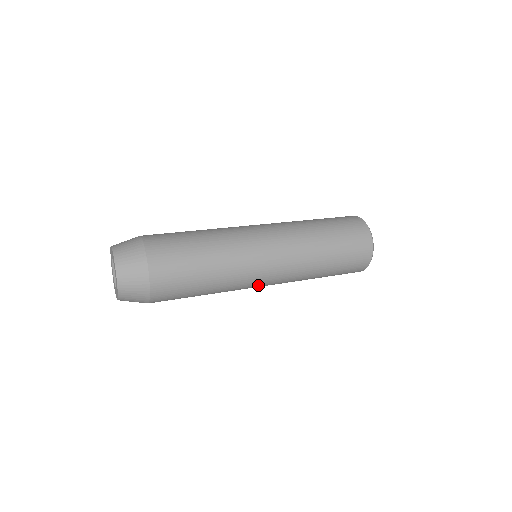
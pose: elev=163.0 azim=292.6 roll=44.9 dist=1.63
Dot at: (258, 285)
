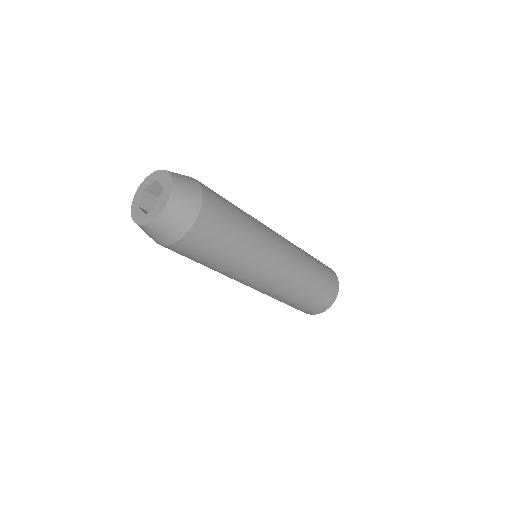
Dot at: (277, 242)
